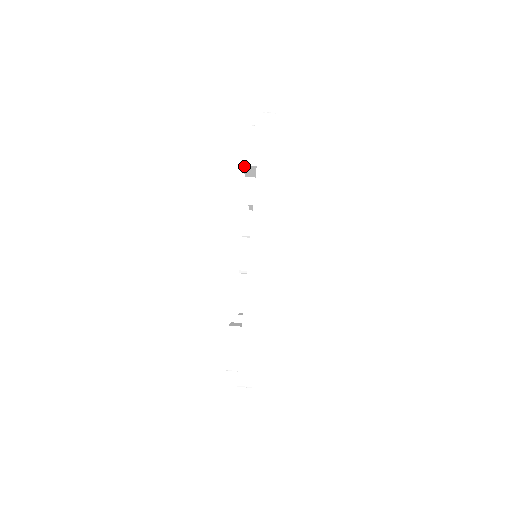
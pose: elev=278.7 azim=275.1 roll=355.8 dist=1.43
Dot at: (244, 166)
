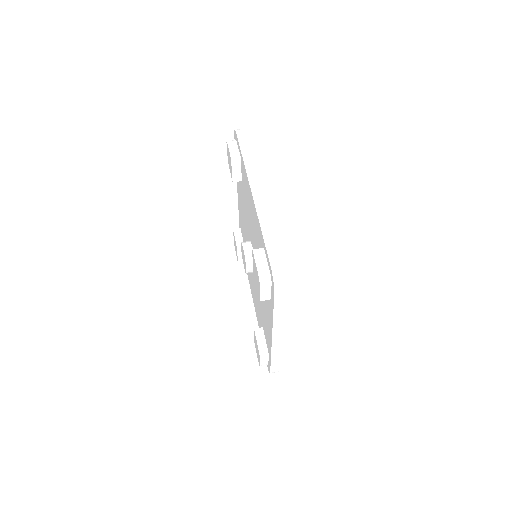
Dot at: (231, 161)
